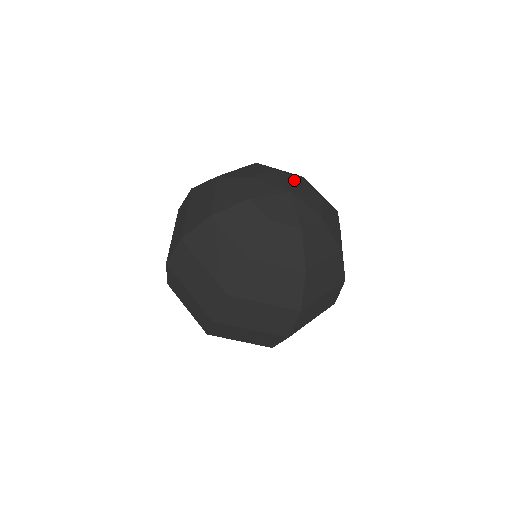
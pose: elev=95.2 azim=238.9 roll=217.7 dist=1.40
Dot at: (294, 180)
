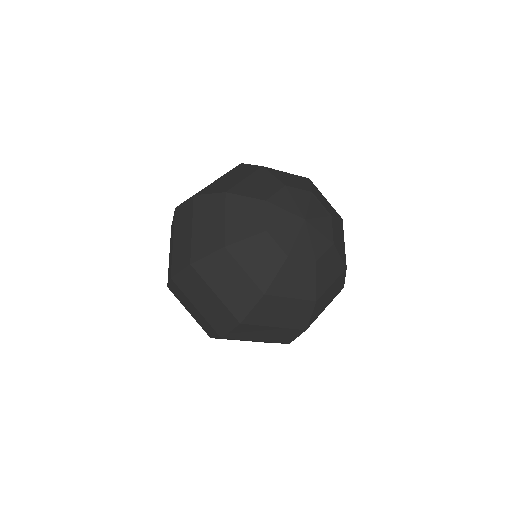
Dot at: (321, 213)
